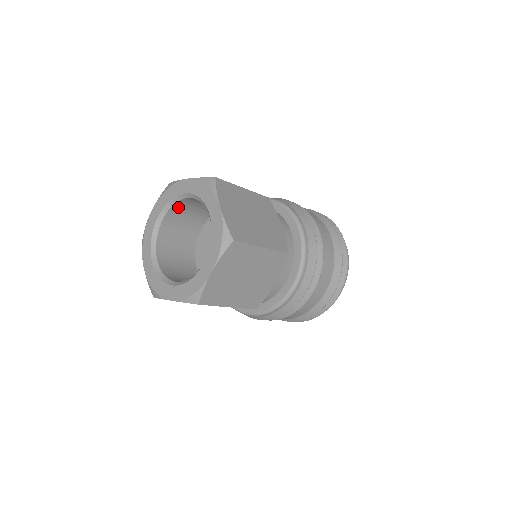
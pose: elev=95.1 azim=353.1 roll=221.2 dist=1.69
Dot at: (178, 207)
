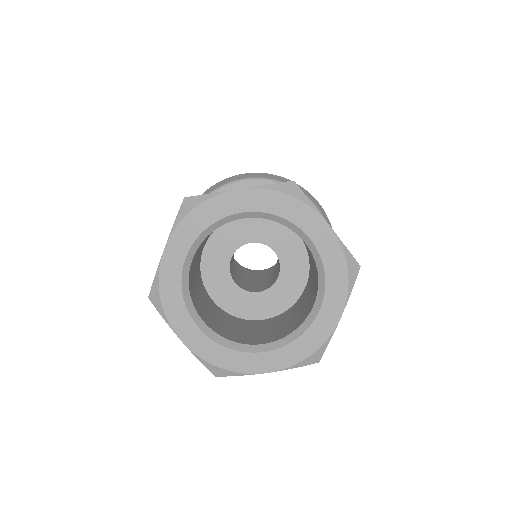
Dot at: occluded
